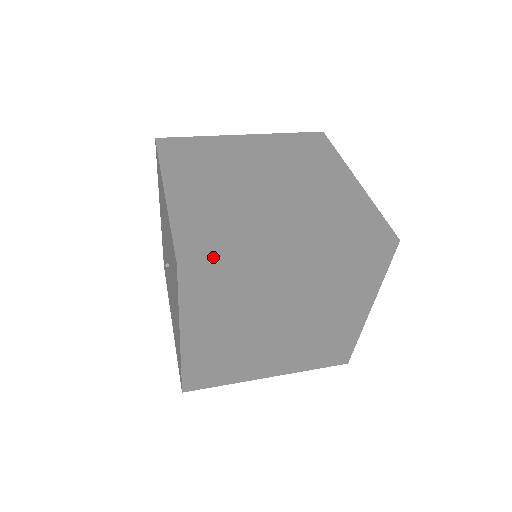
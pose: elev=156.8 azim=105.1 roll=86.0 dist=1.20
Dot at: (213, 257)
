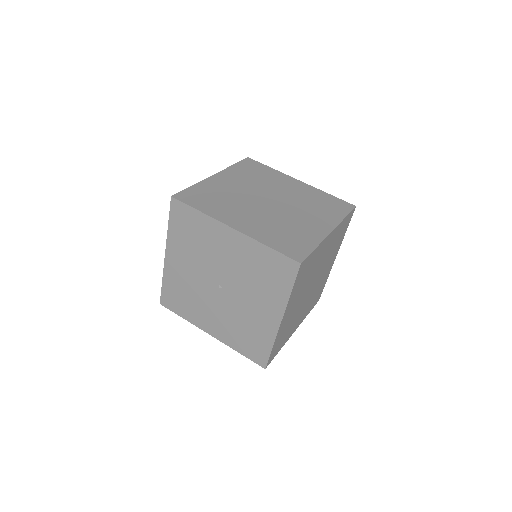
Dot at: (309, 252)
